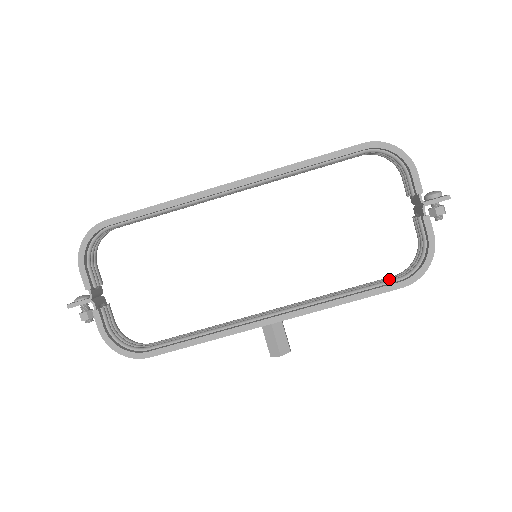
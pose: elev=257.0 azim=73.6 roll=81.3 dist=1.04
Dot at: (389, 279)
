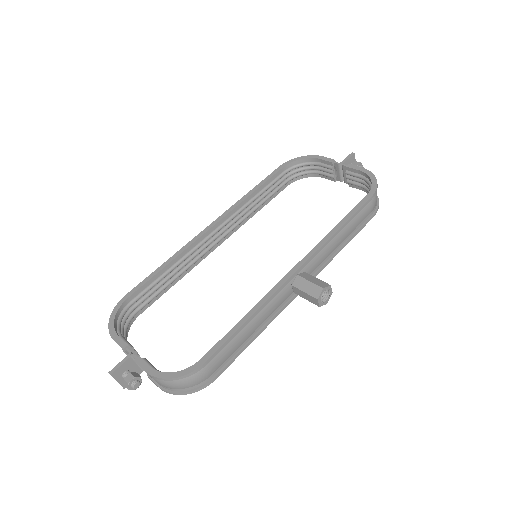
Dot at: occluded
